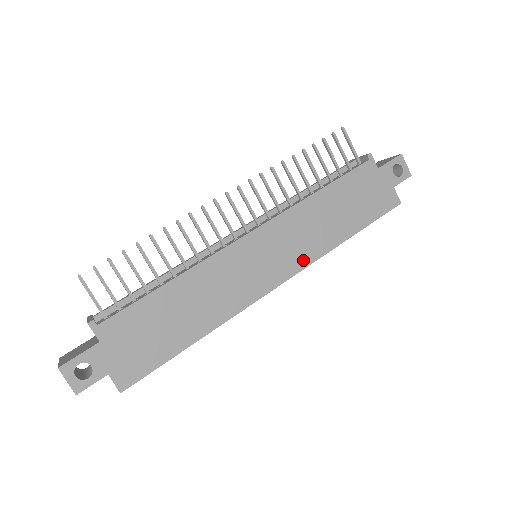
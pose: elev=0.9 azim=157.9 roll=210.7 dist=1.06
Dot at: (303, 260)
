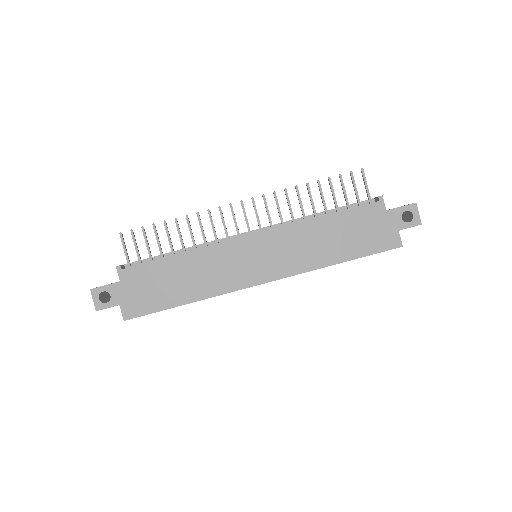
Dot at: (290, 269)
